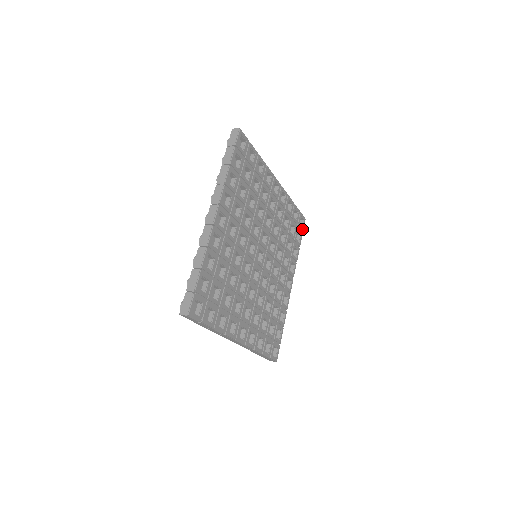
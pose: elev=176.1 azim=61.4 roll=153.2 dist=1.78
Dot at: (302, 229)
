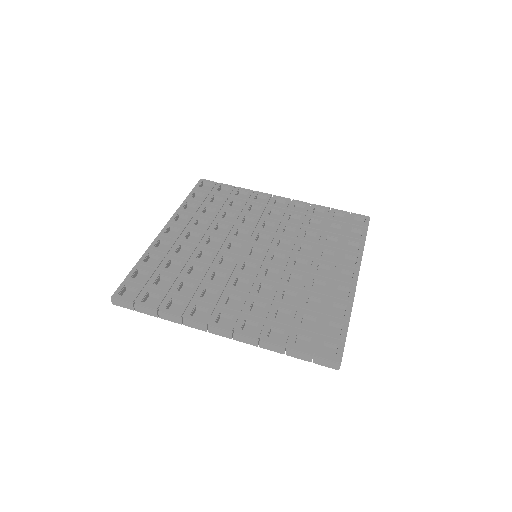
Dot at: (364, 226)
